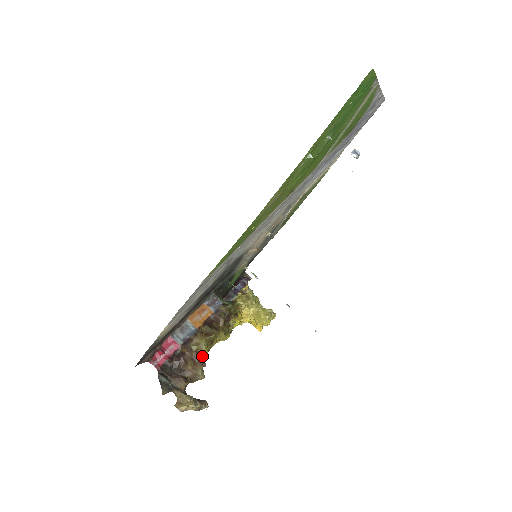
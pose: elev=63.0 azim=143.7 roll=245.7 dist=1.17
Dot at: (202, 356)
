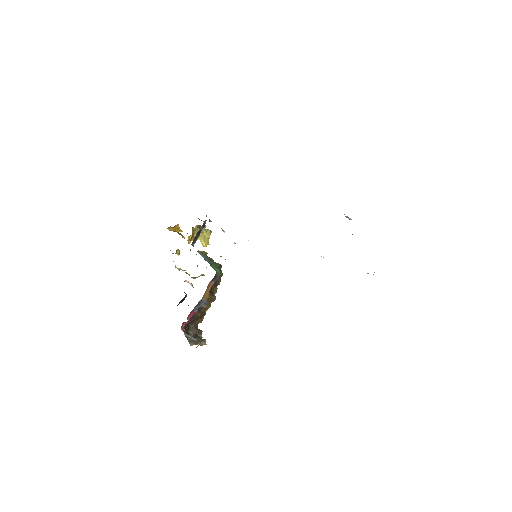
Dot at: occluded
